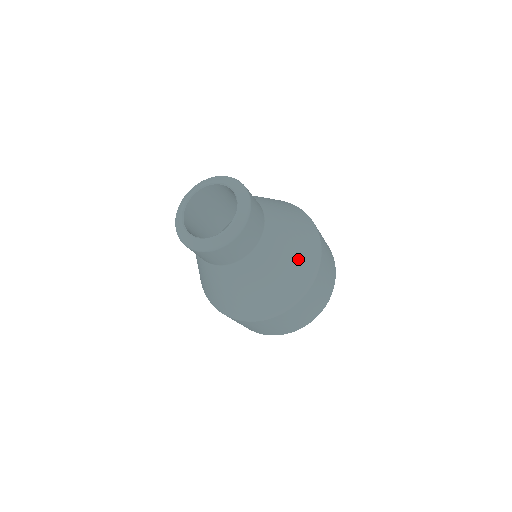
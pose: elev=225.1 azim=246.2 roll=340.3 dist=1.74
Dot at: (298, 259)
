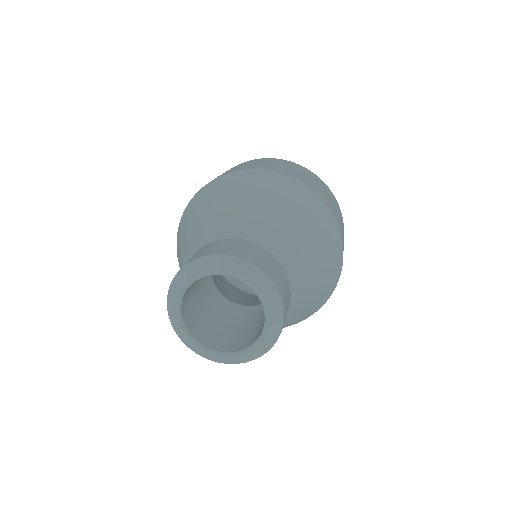
Dot at: (321, 292)
